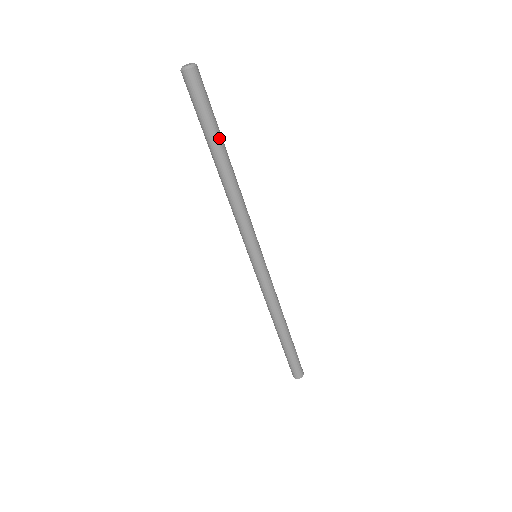
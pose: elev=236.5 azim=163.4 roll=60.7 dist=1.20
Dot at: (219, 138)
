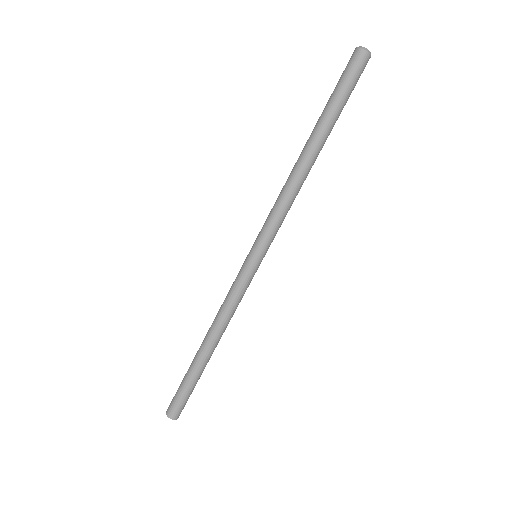
Dot at: (333, 125)
